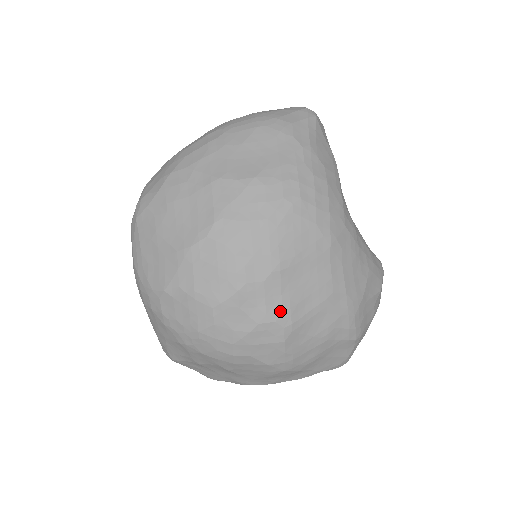
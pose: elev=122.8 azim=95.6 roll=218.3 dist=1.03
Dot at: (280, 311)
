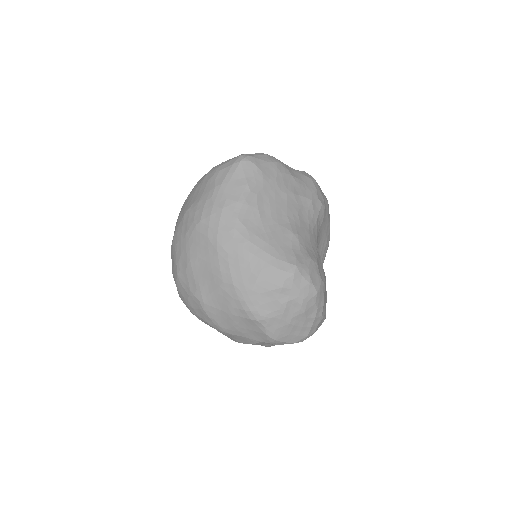
Dot at: (196, 289)
